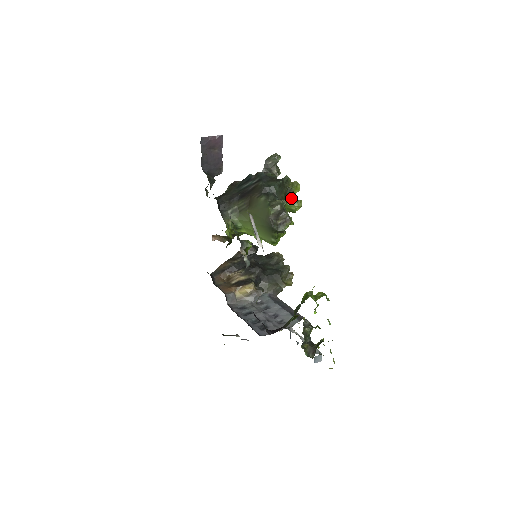
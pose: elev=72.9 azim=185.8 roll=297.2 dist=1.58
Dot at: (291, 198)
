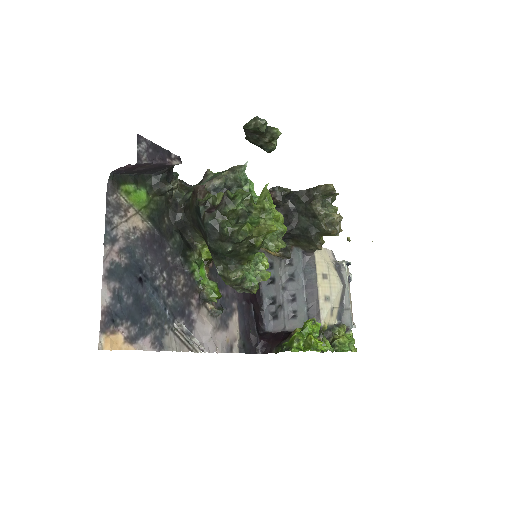
Dot at: (264, 243)
